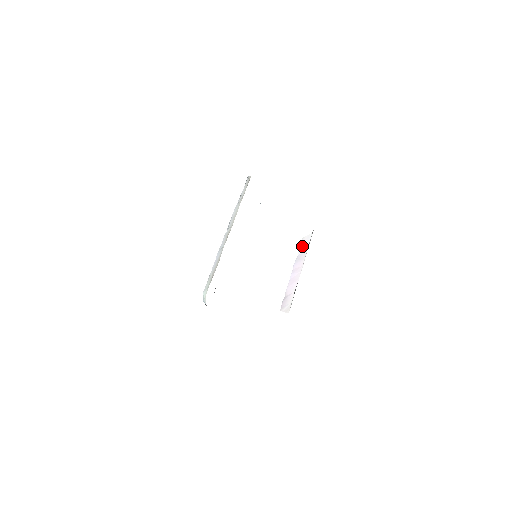
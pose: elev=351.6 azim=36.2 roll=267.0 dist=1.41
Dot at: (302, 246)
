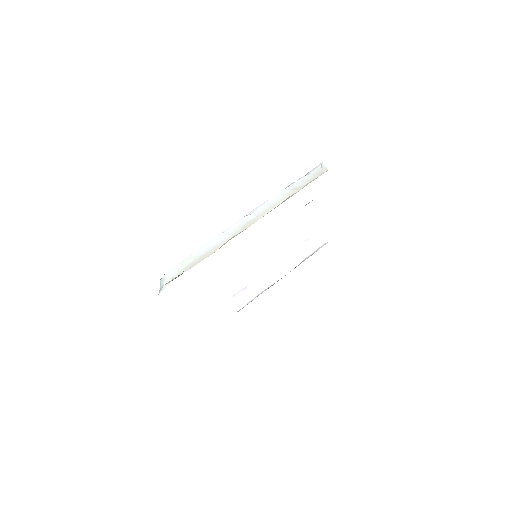
Dot at: (304, 248)
